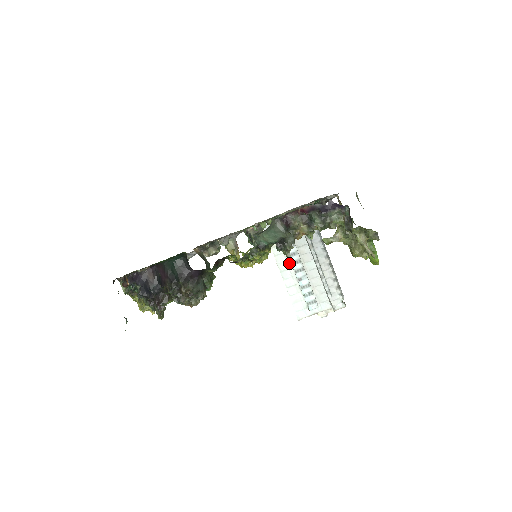
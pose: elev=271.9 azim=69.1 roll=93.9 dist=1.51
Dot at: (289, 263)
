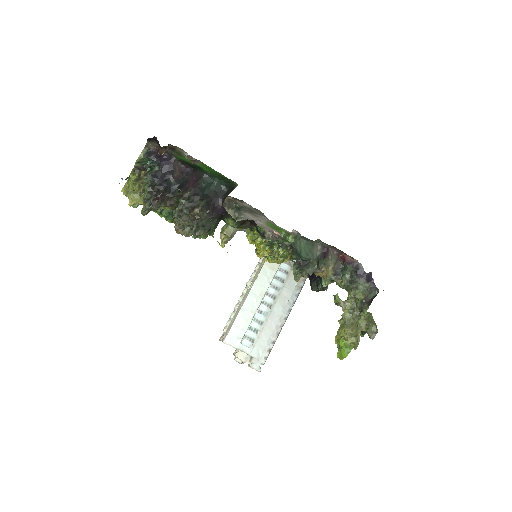
Dot at: (264, 291)
